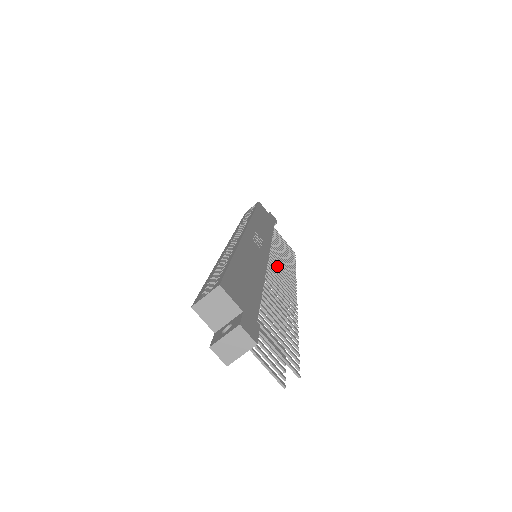
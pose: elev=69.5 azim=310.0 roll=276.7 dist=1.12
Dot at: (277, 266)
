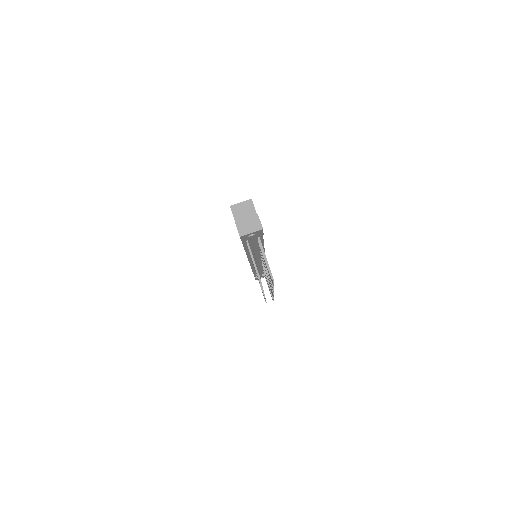
Dot at: occluded
